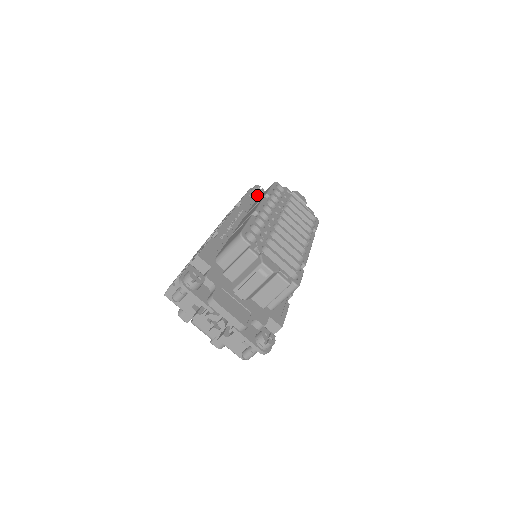
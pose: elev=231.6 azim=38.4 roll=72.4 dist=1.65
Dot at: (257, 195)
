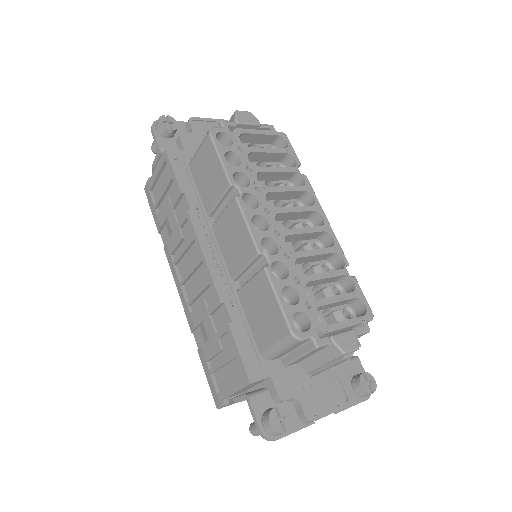
Dot at: (171, 135)
